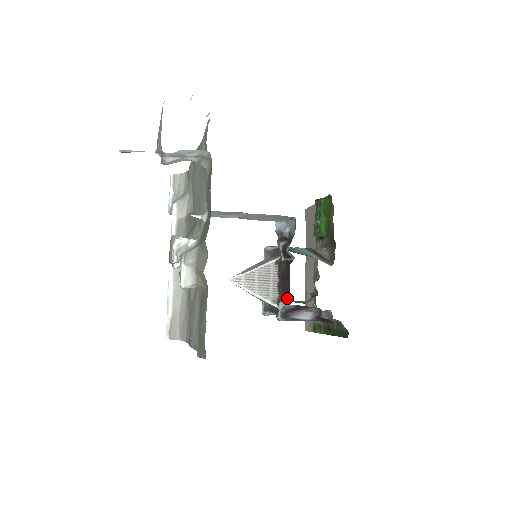
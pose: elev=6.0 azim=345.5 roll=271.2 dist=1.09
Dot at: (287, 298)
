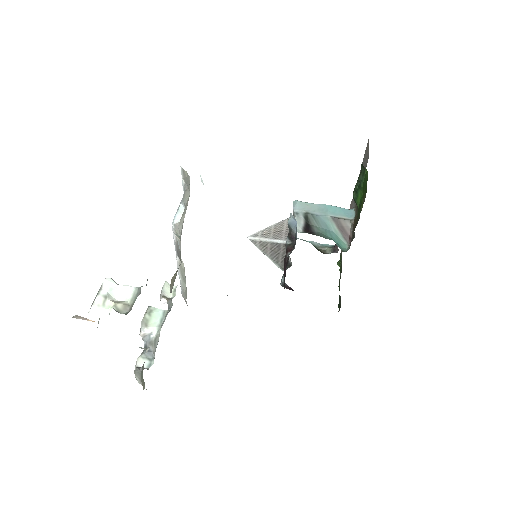
Dot at: (284, 284)
